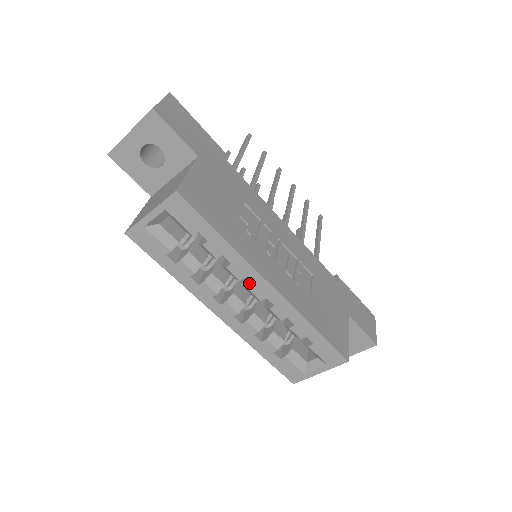
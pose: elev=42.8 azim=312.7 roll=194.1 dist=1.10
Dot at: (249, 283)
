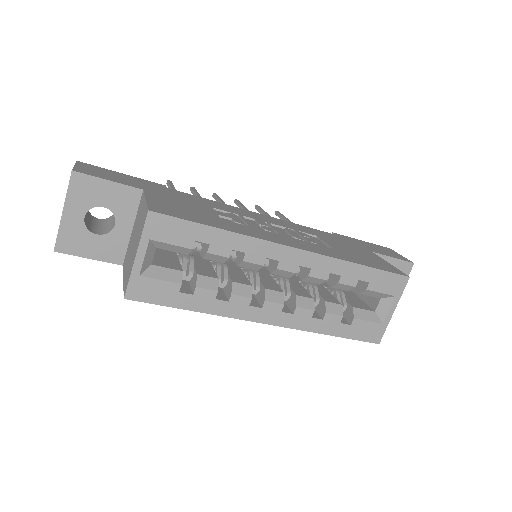
Dot at: (273, 265)
